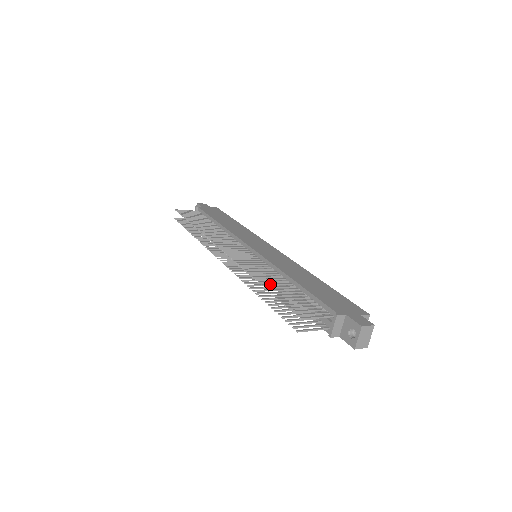
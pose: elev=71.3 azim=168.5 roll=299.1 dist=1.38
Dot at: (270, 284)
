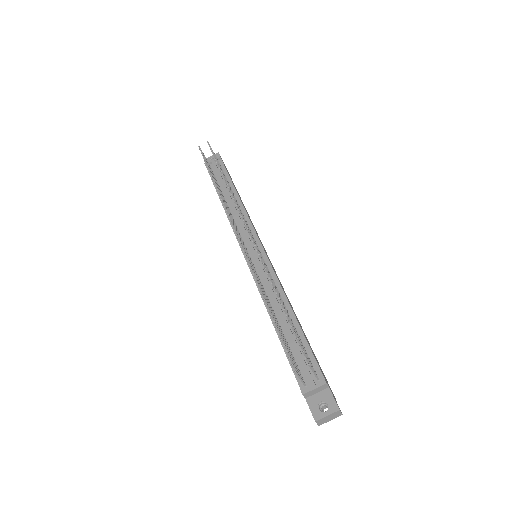
Dot at: occluded
